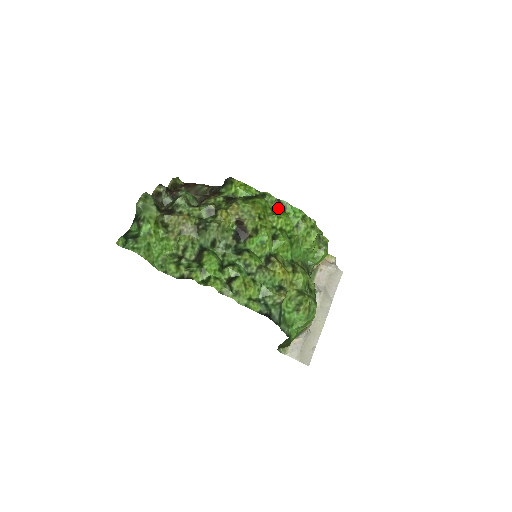
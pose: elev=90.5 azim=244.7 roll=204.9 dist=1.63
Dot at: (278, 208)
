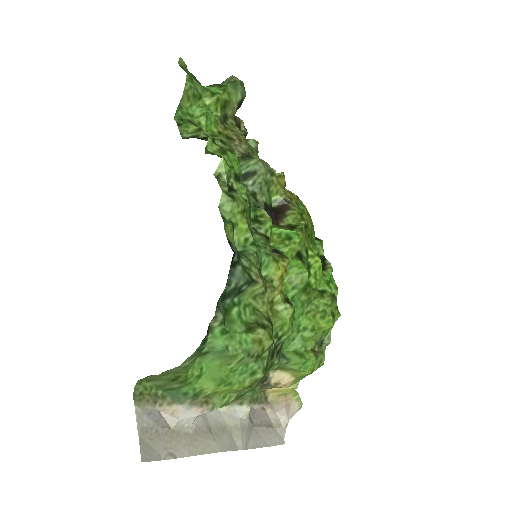
Dot at: occluded
